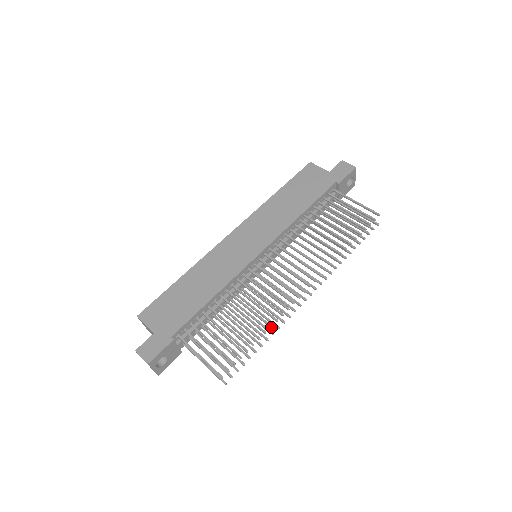
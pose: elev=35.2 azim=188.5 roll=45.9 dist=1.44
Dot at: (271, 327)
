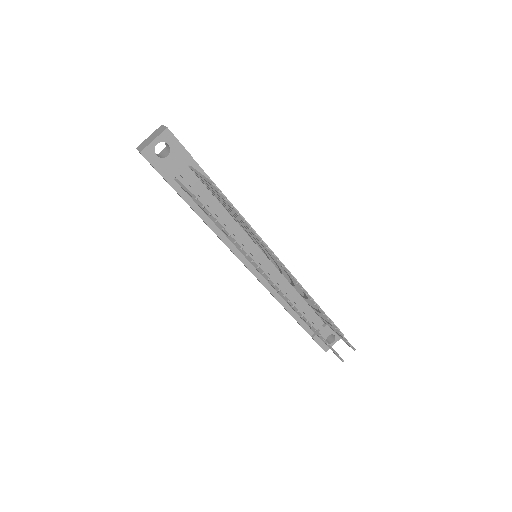
Dot at: (262, 241)
